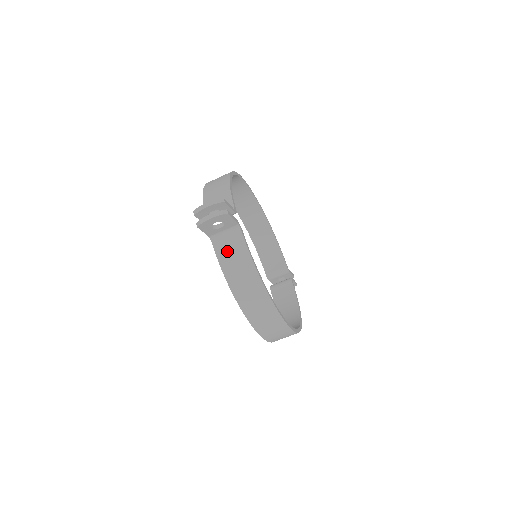
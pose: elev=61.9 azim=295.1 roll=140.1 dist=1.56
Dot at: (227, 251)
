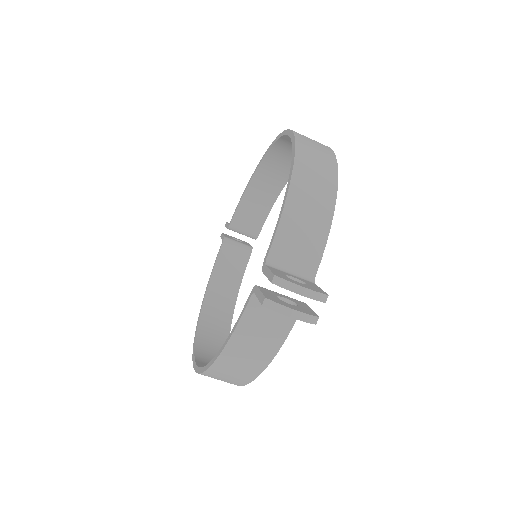
Dot at: (259, 324)
